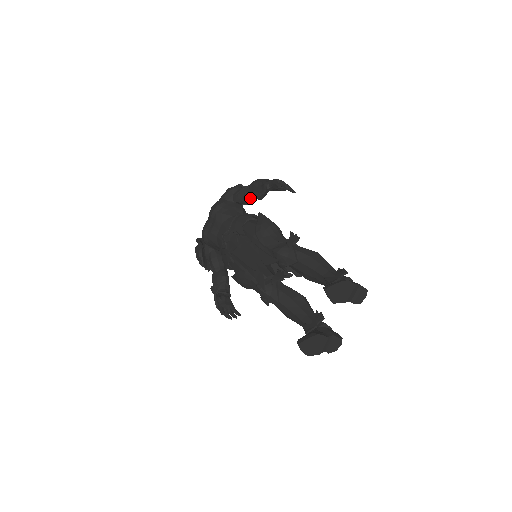
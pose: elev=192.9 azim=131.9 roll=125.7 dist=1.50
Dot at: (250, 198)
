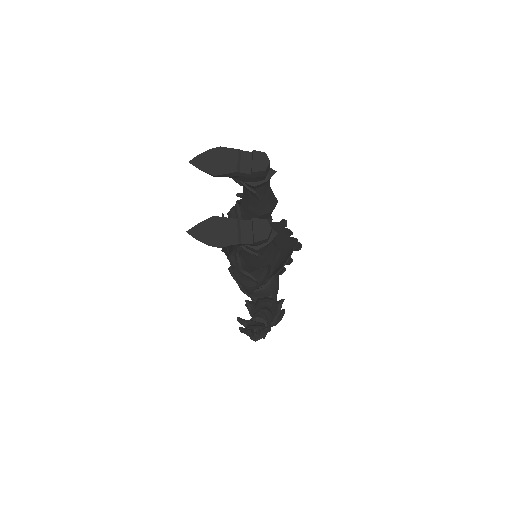
Dot at: occluded
